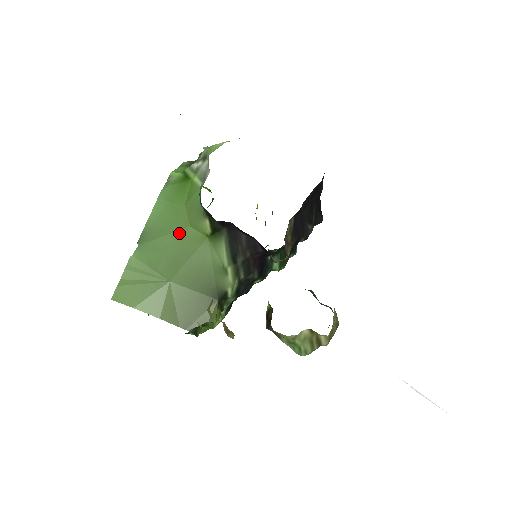
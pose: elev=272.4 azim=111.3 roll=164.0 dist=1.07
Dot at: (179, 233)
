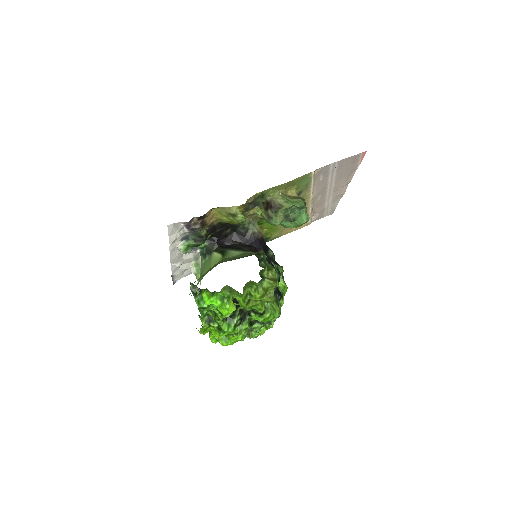
Dot at: occluded
